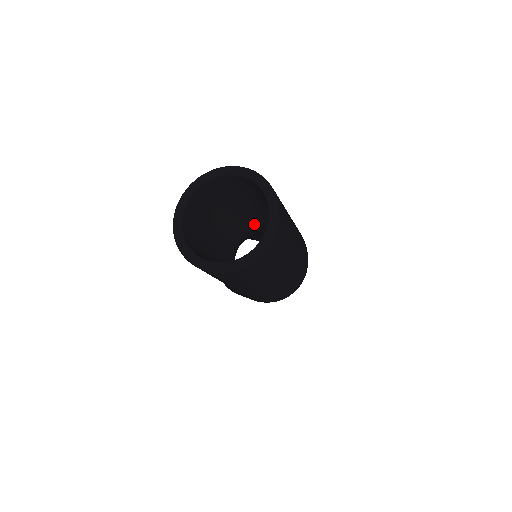
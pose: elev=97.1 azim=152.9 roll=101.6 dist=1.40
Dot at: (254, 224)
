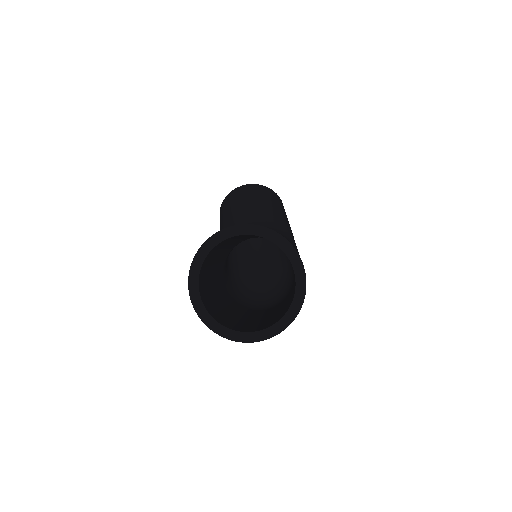
Dot at: occluded
